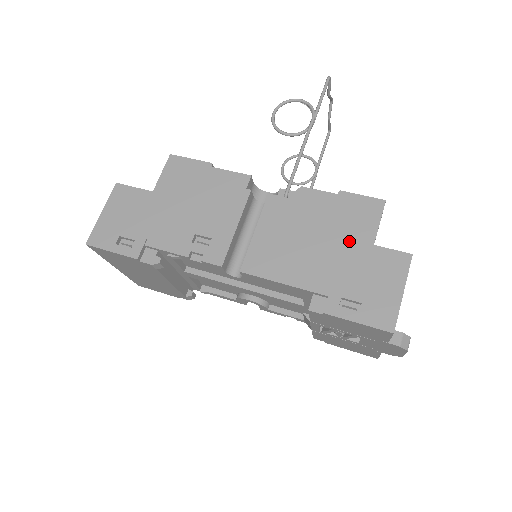
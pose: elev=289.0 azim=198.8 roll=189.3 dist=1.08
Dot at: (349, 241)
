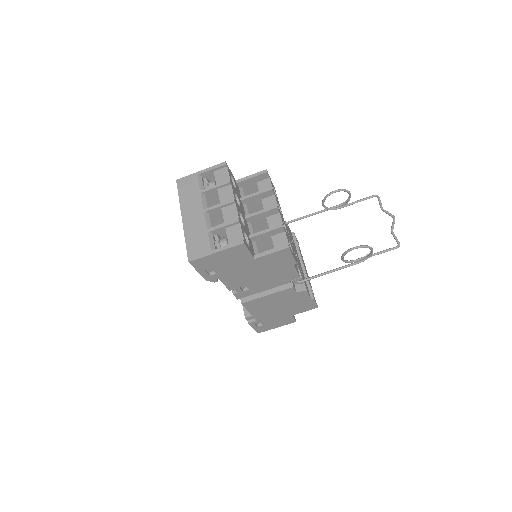
Dot at: (288, 312)
